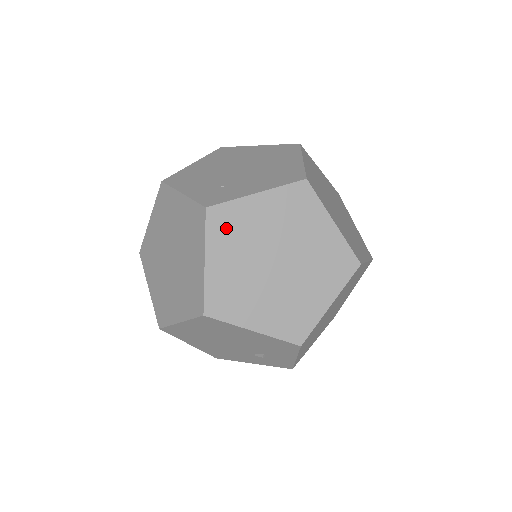
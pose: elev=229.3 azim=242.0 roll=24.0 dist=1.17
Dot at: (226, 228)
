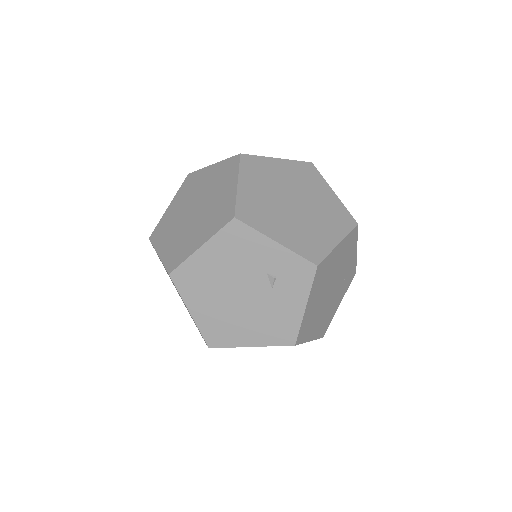
Dot at: (162, 233)
